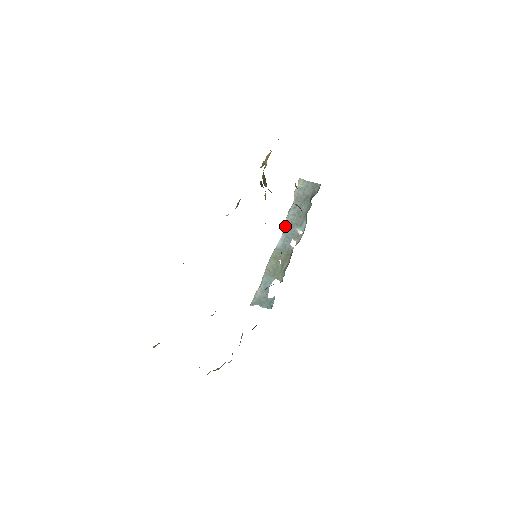
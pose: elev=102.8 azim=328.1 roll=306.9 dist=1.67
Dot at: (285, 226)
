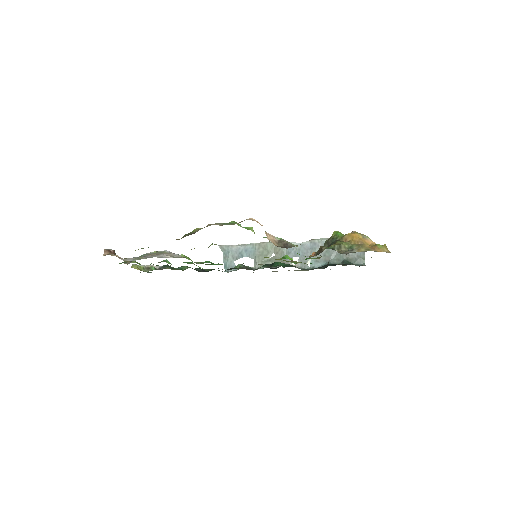
Dot at: (309, 243)
